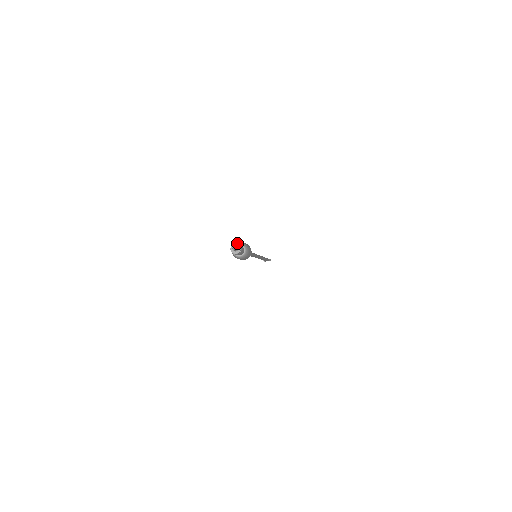
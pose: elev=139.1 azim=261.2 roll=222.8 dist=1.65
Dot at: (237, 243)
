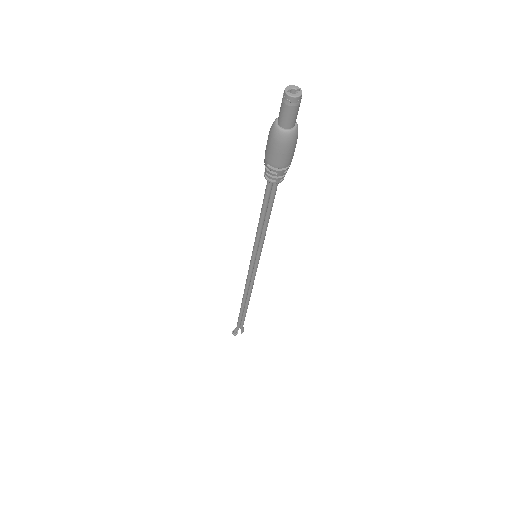
Dot at: occluded
